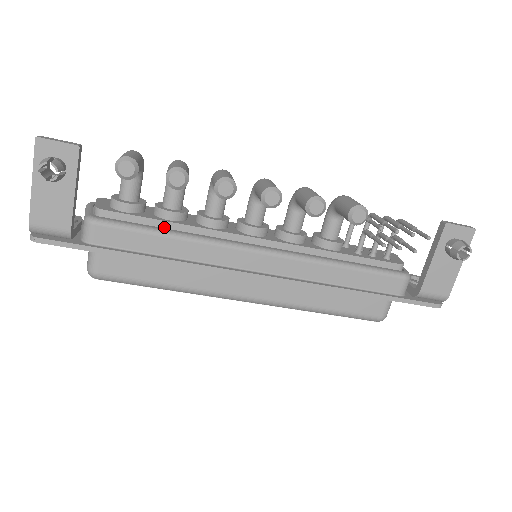
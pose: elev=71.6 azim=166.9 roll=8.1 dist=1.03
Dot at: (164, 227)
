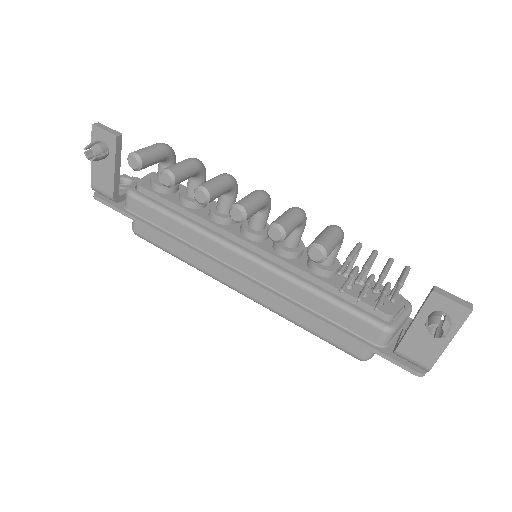
Dot at: (178, 211)
